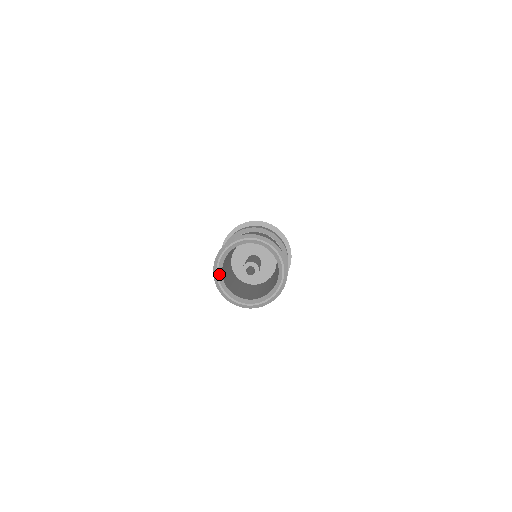
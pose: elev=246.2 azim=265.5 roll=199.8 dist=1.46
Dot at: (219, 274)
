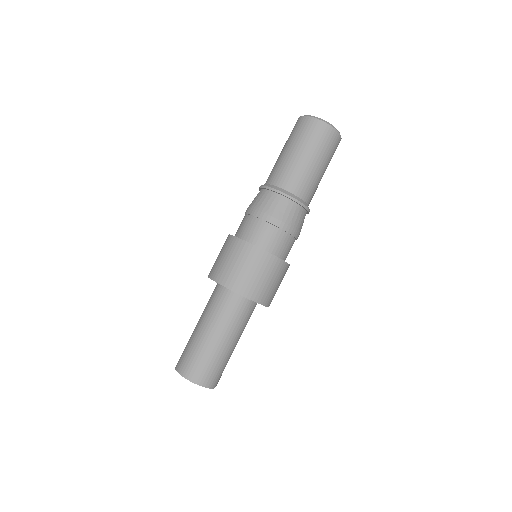
Dot at: occluded
